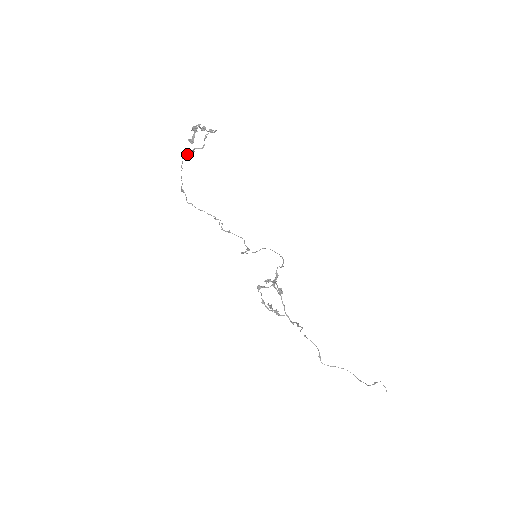
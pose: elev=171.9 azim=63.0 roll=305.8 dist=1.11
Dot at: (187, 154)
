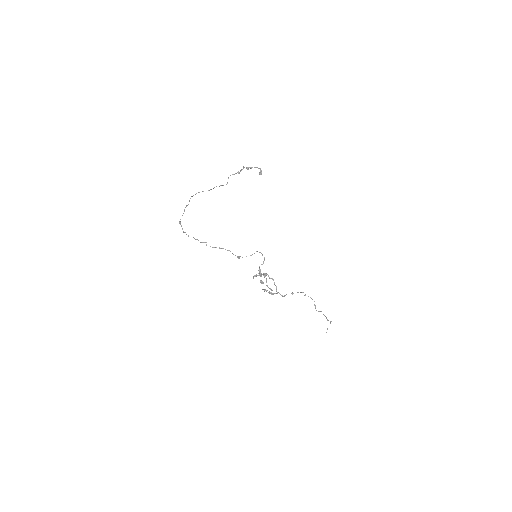
Dot at: (199, 192)
